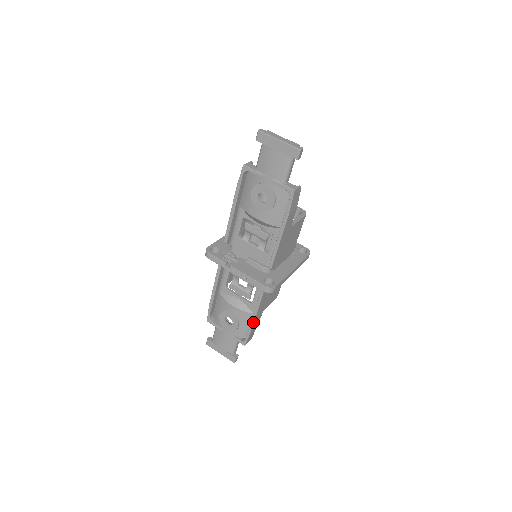
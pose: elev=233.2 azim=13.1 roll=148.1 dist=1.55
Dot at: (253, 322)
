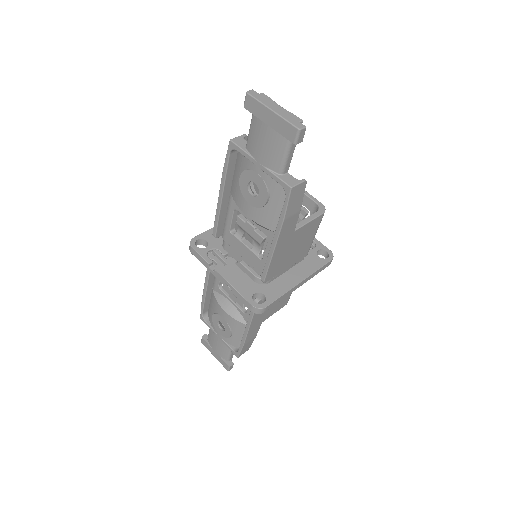
Dot at: (245, 336)
